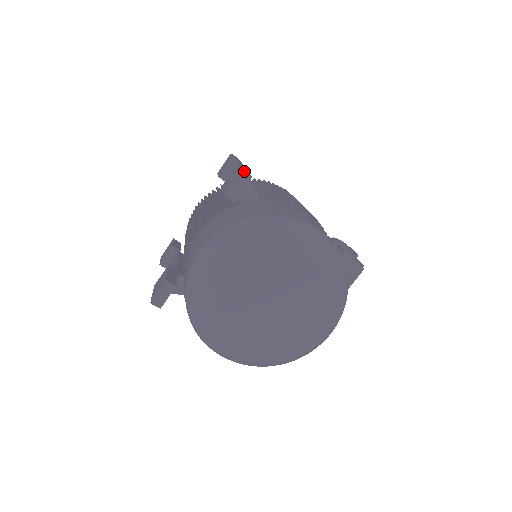
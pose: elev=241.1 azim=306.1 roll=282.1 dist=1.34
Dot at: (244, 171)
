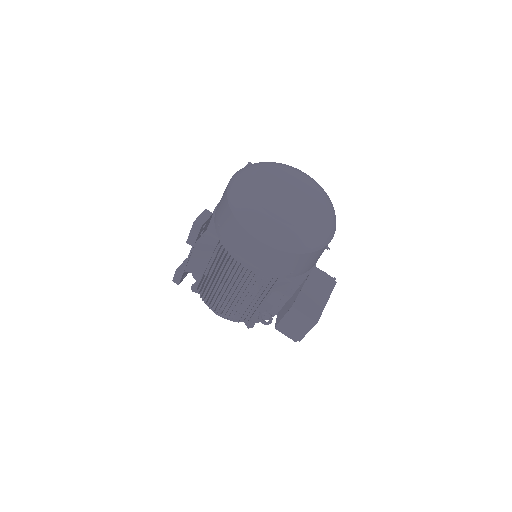
Dot at: (251, 163)
